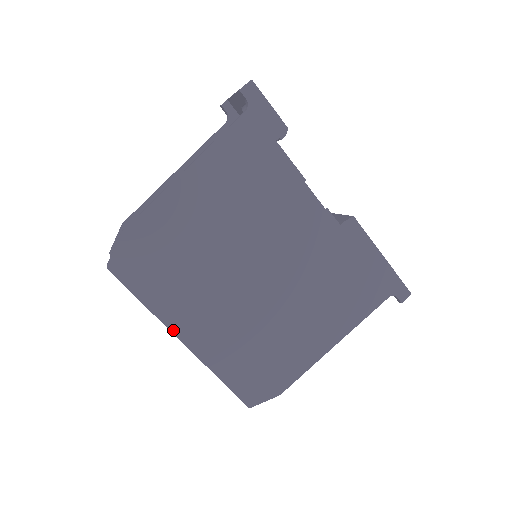
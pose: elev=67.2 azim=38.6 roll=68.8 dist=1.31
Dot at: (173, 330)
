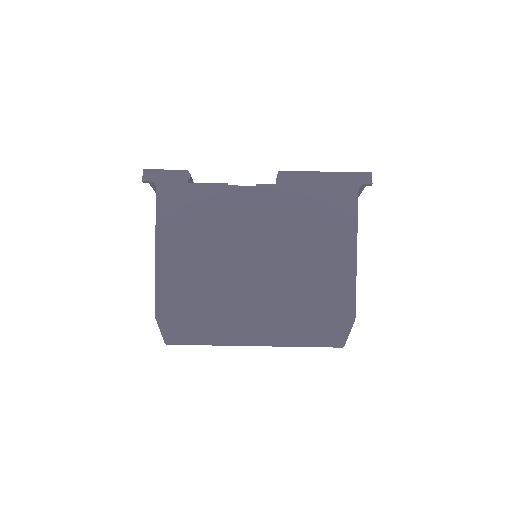
Dot at: (240, 344)
